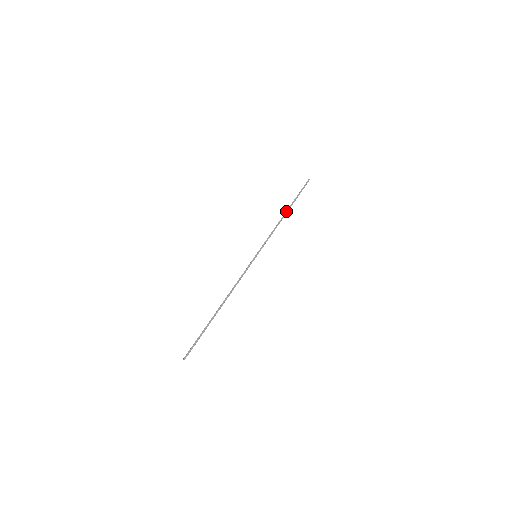
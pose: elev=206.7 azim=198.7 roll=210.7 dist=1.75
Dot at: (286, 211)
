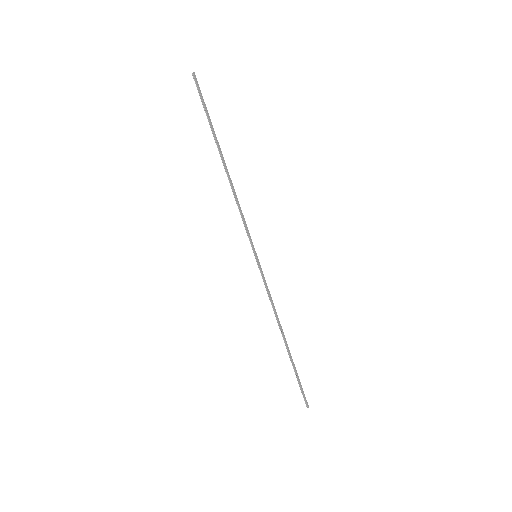
Dot at: (223, 162)
